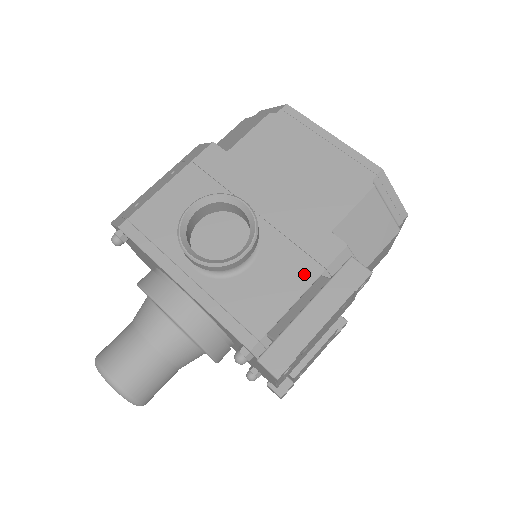
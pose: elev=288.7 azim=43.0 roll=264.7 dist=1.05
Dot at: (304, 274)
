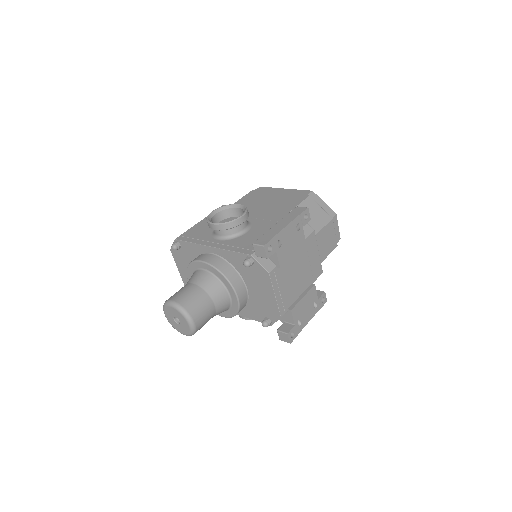
Dot at: occluded
